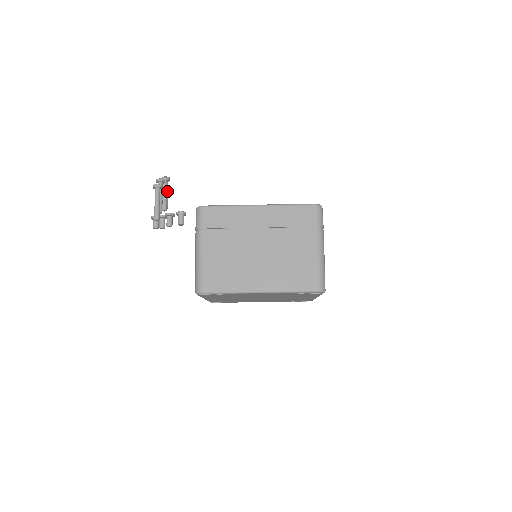
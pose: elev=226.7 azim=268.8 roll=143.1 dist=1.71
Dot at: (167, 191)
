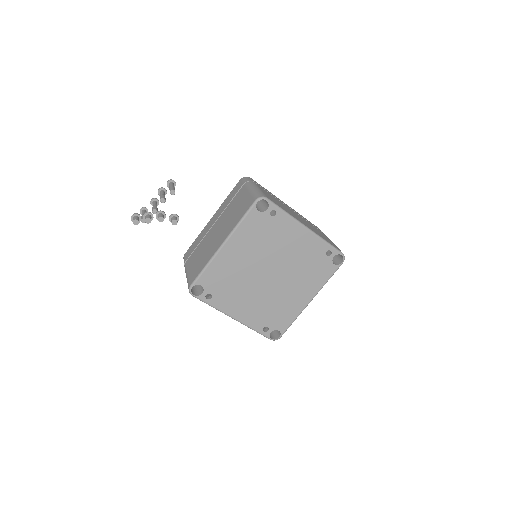
Dot at: occluded
